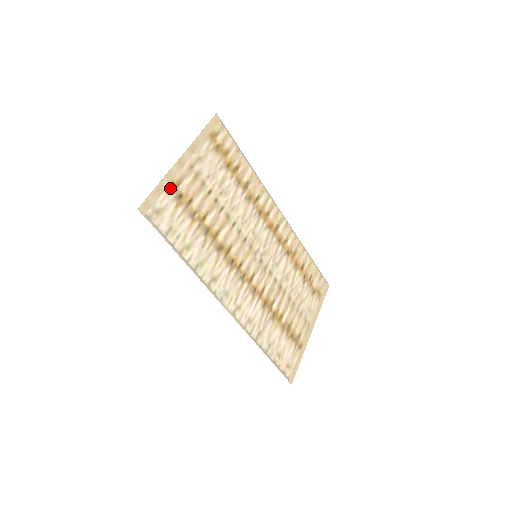
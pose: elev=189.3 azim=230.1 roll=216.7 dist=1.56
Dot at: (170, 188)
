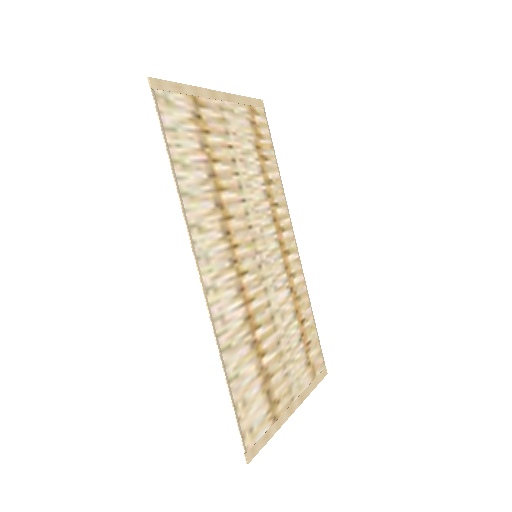
Dot at: (191, 99)
